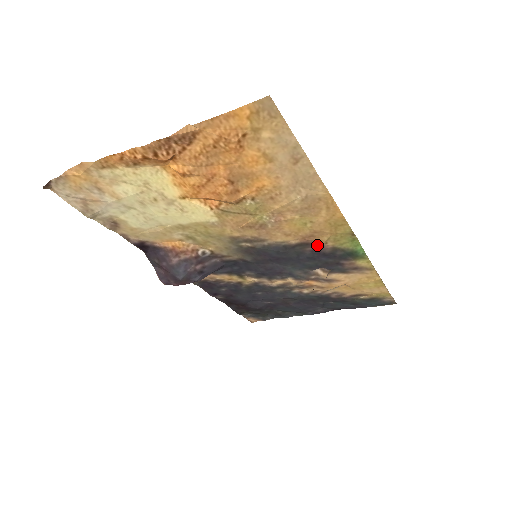
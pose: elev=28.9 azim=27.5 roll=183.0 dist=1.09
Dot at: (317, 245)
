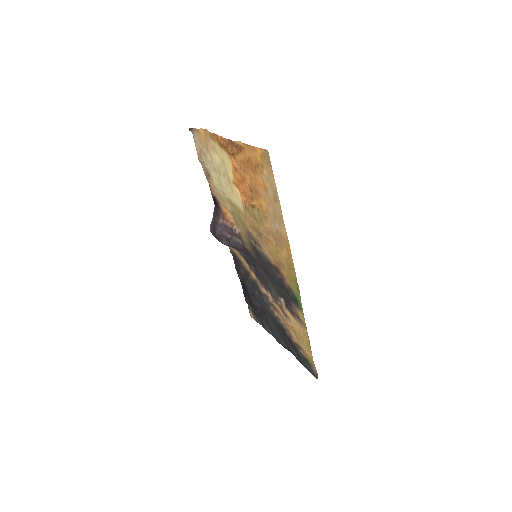
Dot at: (282, 276)
